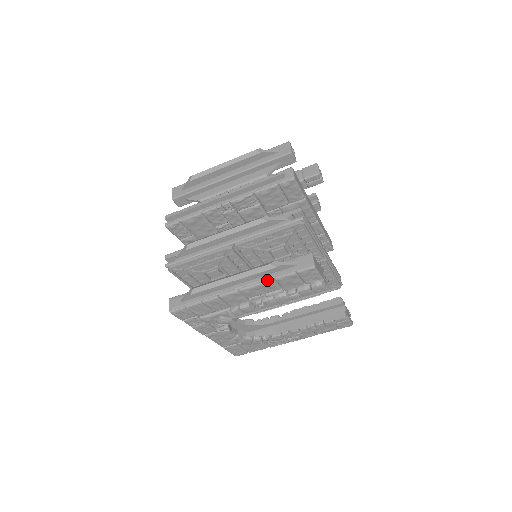
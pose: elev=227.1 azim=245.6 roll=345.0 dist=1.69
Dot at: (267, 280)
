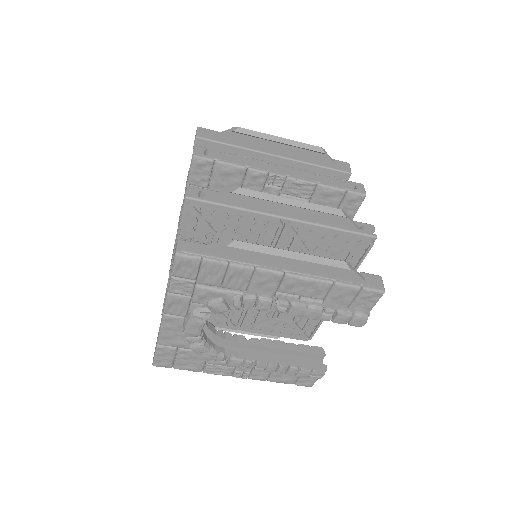
Dot at: (326, 279)
